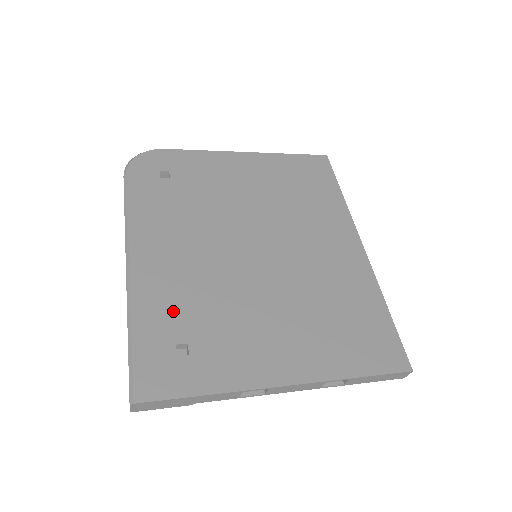
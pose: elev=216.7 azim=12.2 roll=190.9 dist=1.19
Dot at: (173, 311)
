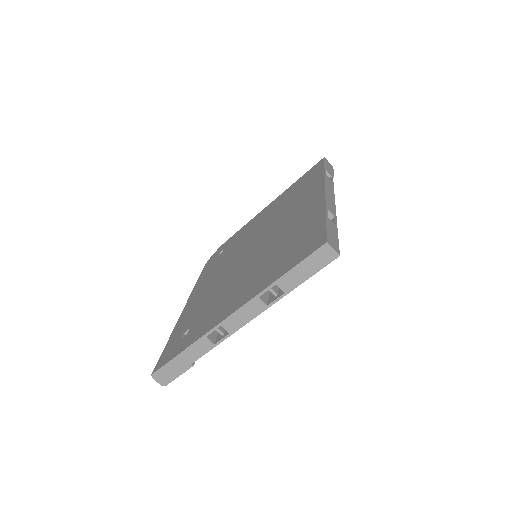
Dot at: (191, 317)
